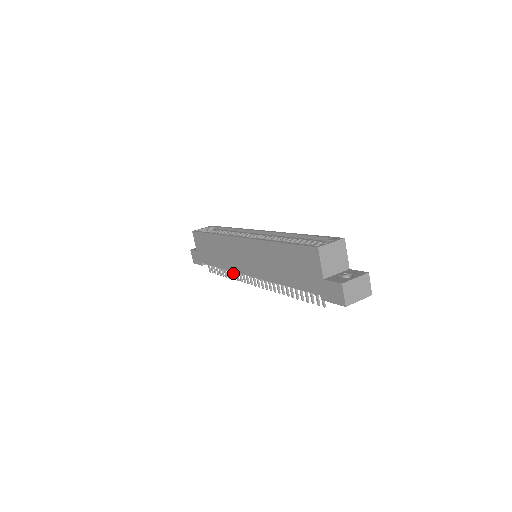
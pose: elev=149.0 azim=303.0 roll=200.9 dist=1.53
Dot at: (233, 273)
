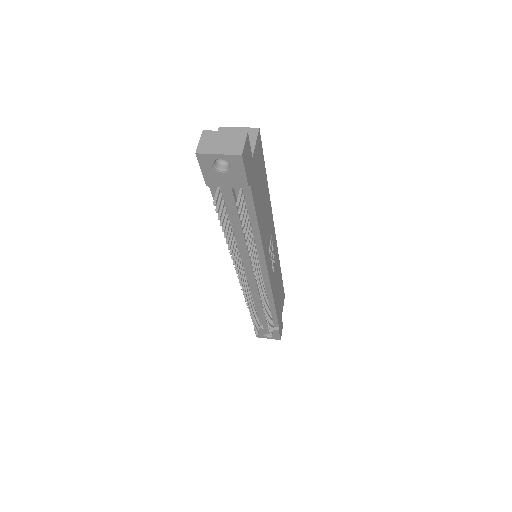
Dot at: (249, 300)
